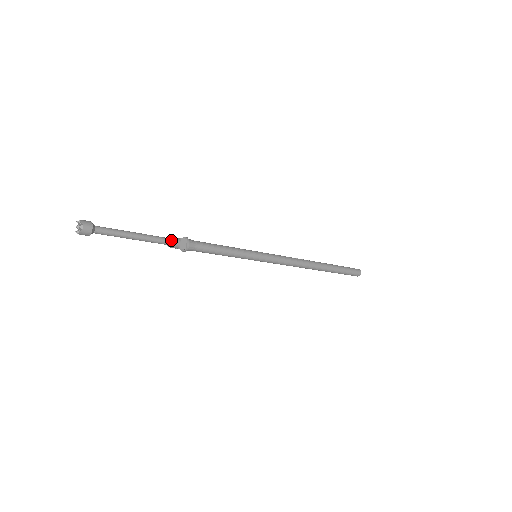
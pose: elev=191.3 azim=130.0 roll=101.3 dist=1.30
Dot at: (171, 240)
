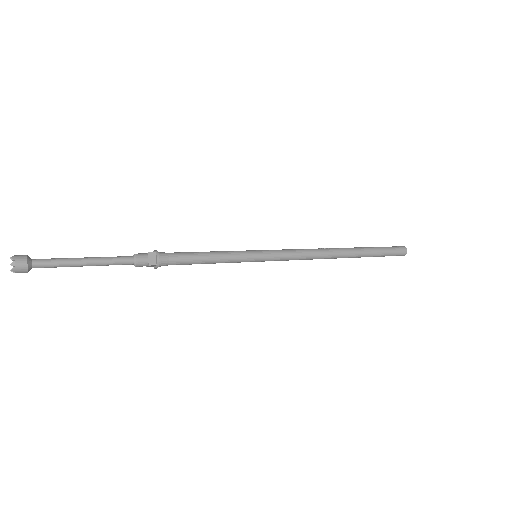
Dot at: (135, 257)
